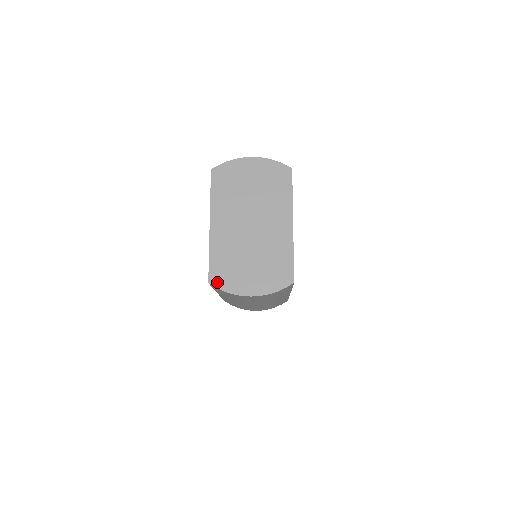
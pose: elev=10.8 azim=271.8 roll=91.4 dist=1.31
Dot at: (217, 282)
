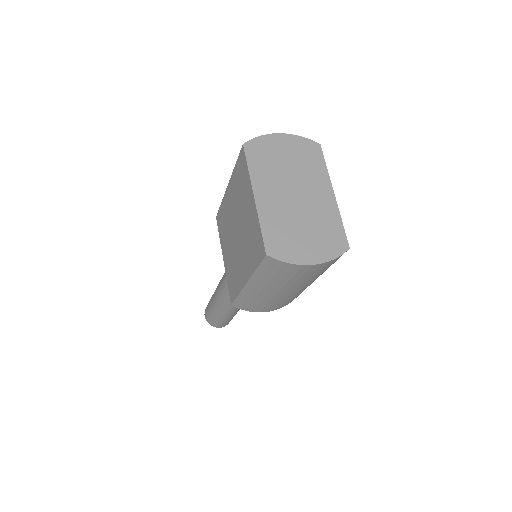
Dot at: (275, 253)
